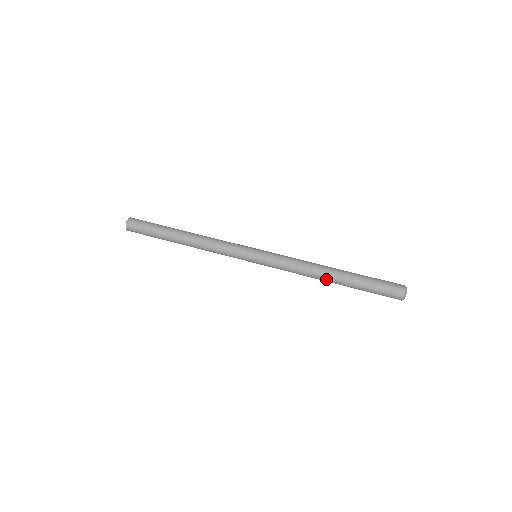
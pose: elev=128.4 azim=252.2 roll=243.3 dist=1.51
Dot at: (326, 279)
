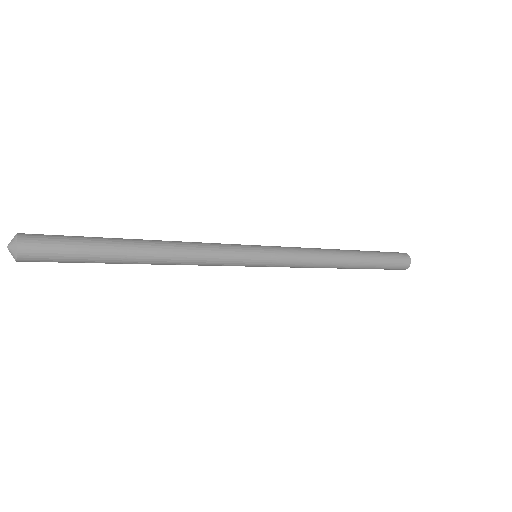
Dot at: (345, 260)
